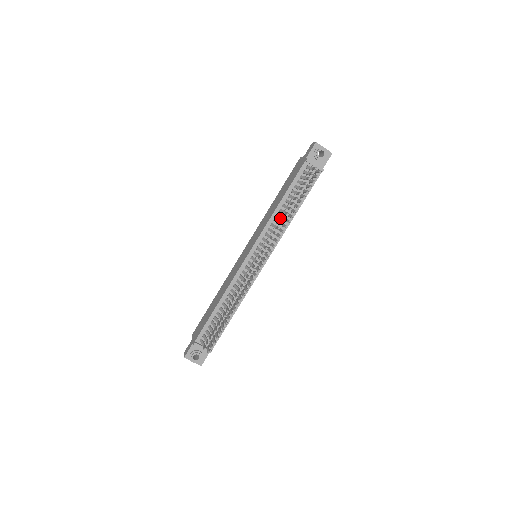
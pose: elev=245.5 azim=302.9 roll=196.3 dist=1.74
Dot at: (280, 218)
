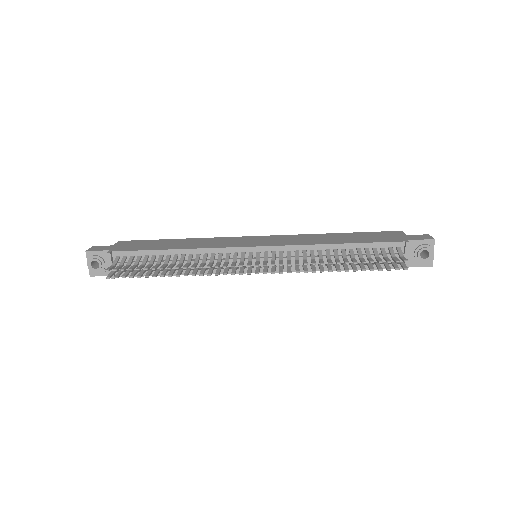
Dot at: (318, 256)
